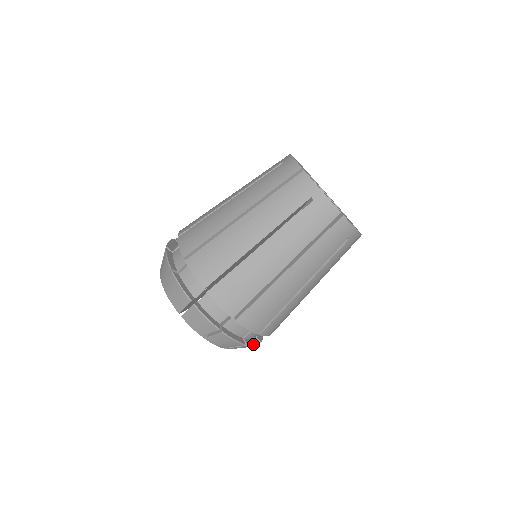
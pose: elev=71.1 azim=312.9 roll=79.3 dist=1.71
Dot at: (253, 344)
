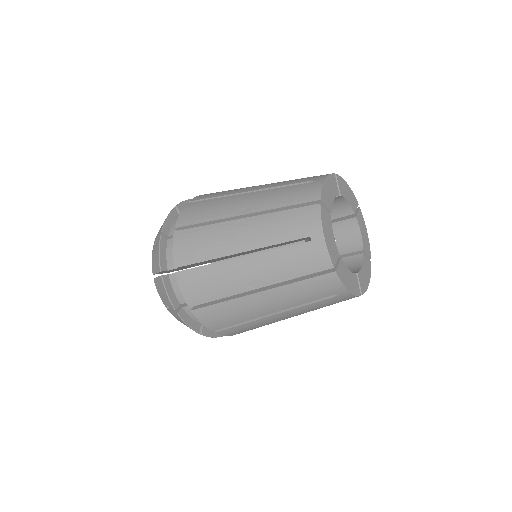
Dot at: (211, 335)
